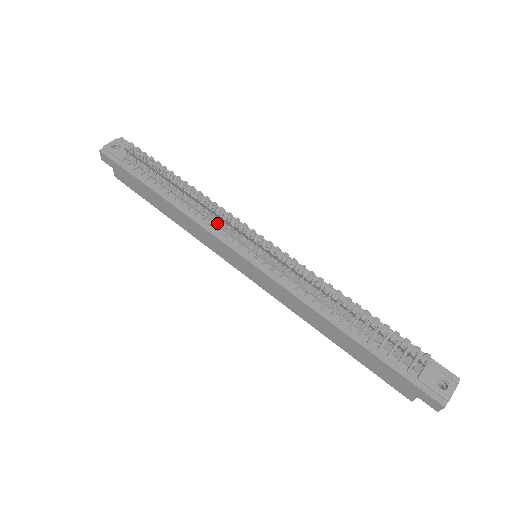
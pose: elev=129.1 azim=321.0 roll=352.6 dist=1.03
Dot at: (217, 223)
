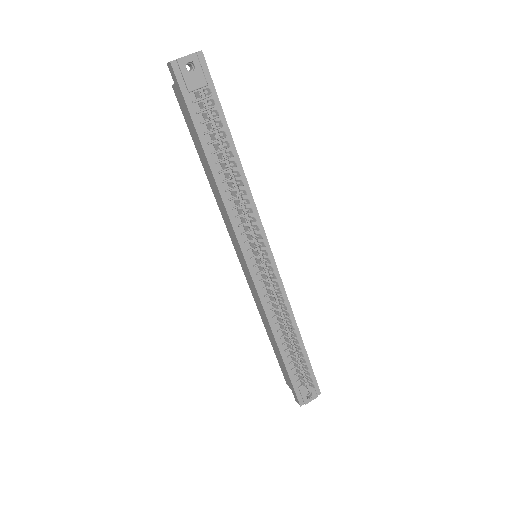
Dot at: (243, 221)
